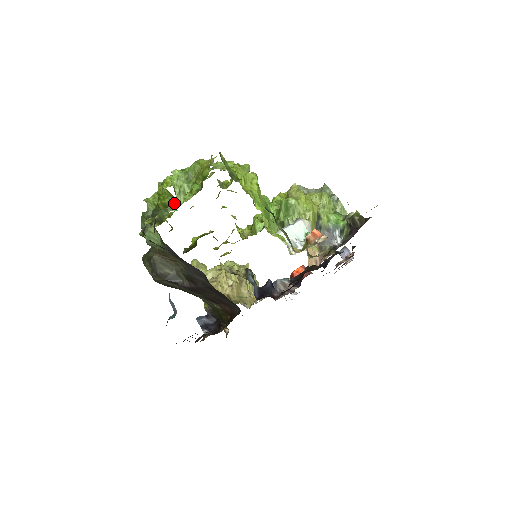
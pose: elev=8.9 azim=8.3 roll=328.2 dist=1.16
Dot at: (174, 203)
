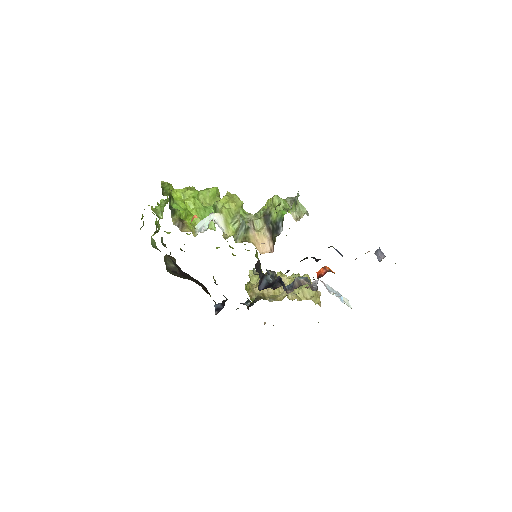
Dot at: occluded
